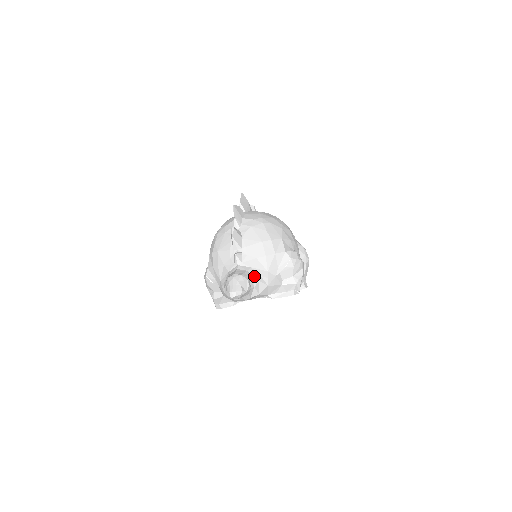
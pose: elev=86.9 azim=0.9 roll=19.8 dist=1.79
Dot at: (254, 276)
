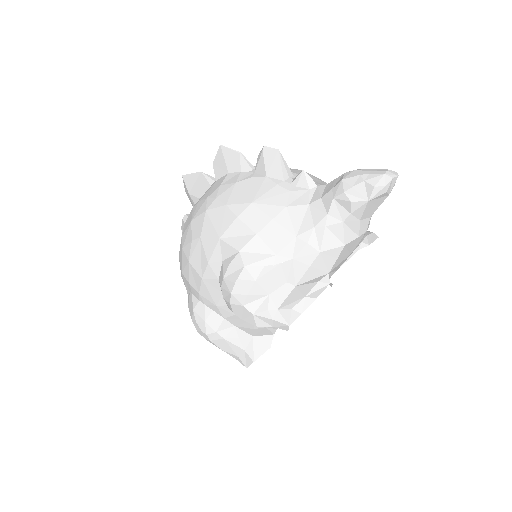
Dot at: occluded
